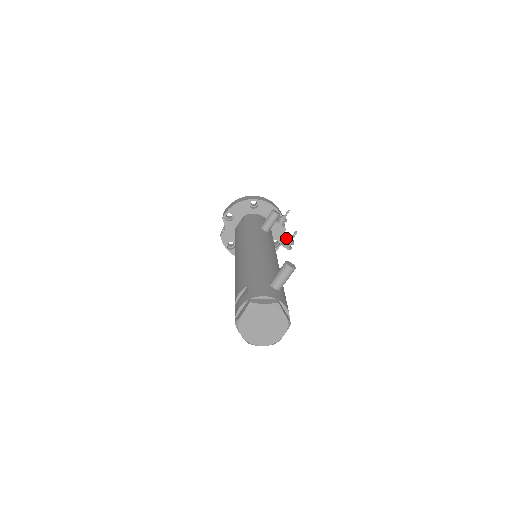
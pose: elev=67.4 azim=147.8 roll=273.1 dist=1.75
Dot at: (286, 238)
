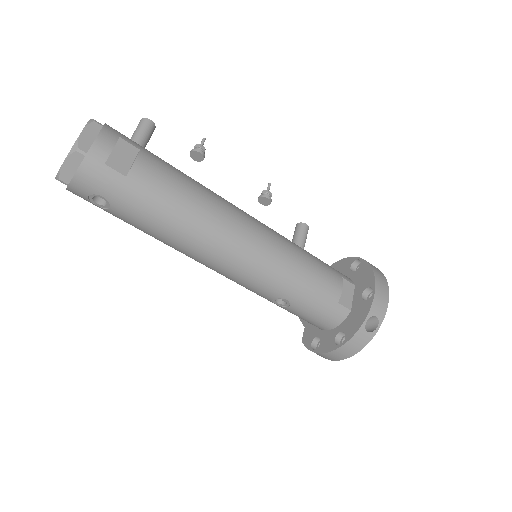
Dot at: occluded
